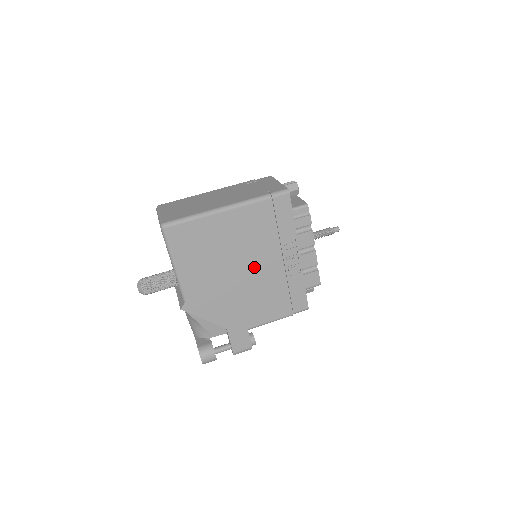
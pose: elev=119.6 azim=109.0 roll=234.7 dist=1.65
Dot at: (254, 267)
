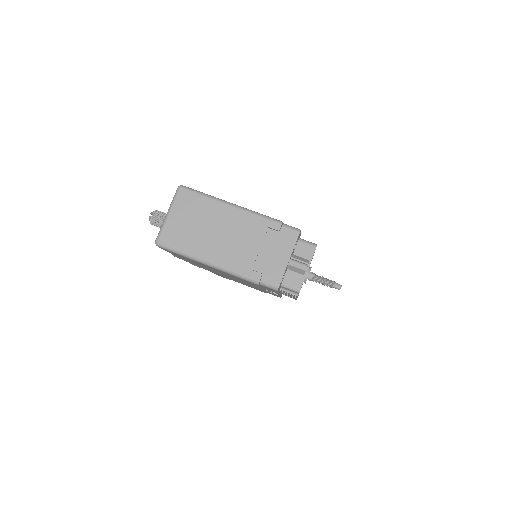
Dot at: occluded
